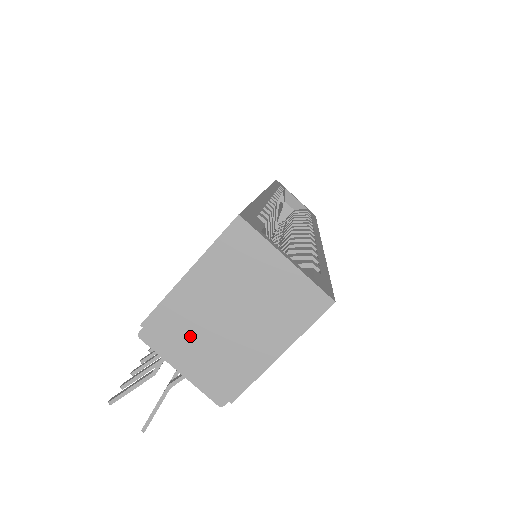
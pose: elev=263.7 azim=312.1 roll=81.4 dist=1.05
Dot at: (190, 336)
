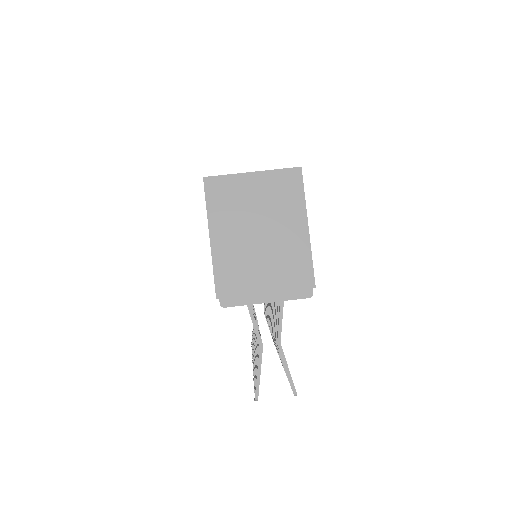
Dot at: (250, 273)
